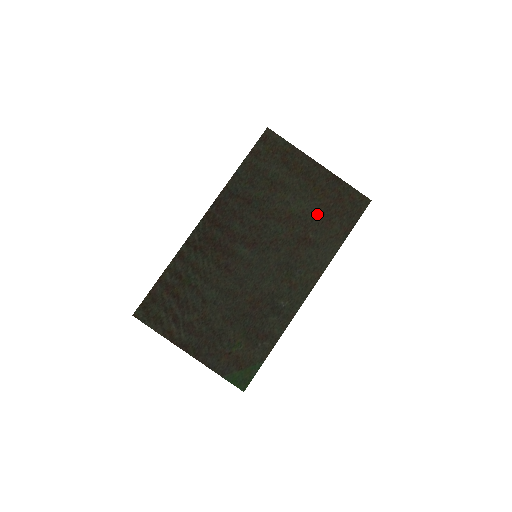
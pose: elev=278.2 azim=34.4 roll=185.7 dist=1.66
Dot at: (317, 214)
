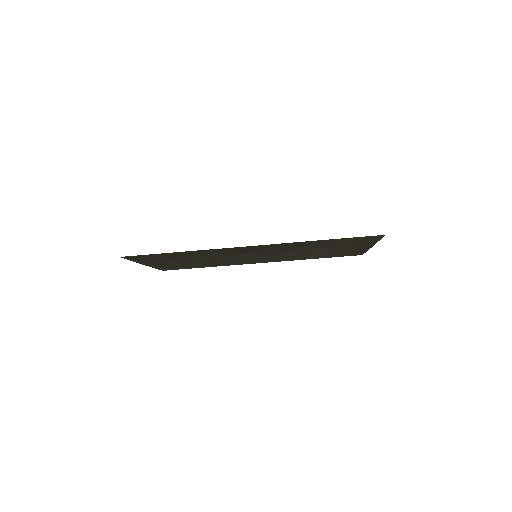
Dot at: occluded
